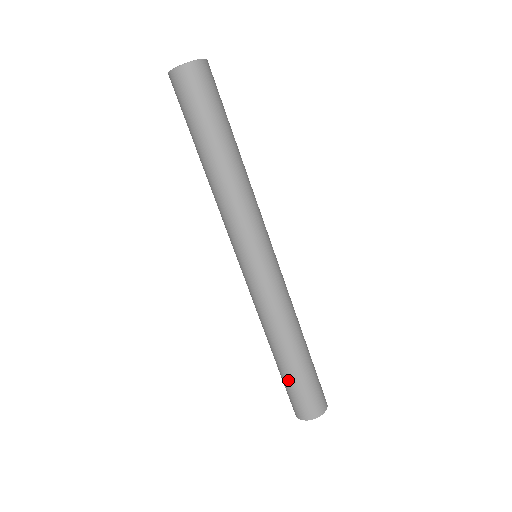
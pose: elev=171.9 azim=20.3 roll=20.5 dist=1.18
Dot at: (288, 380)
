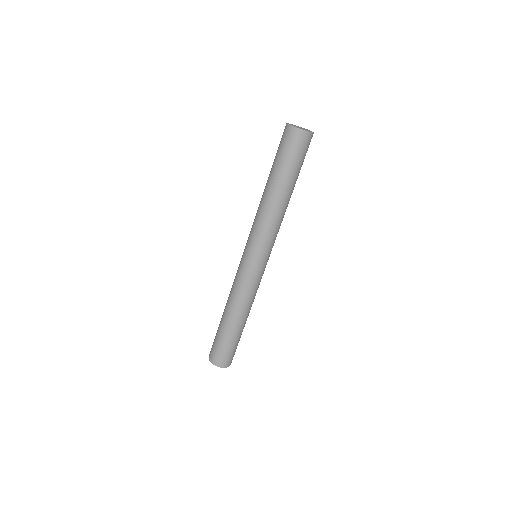
Dot at: (218, 332)
